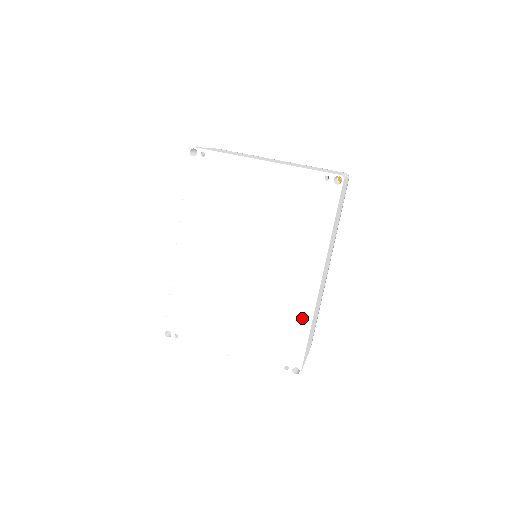
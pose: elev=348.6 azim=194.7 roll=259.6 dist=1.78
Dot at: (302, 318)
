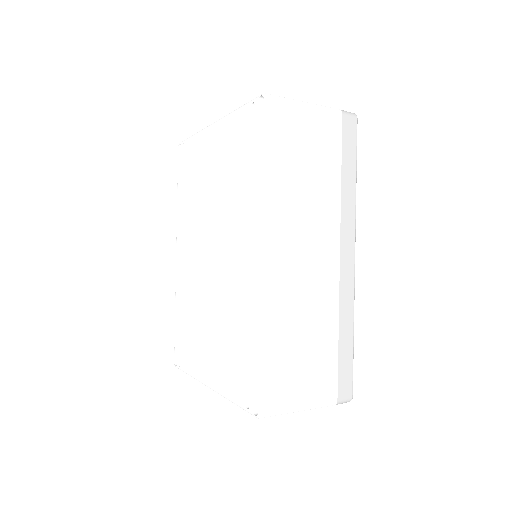
Dot at: (253, 319)
